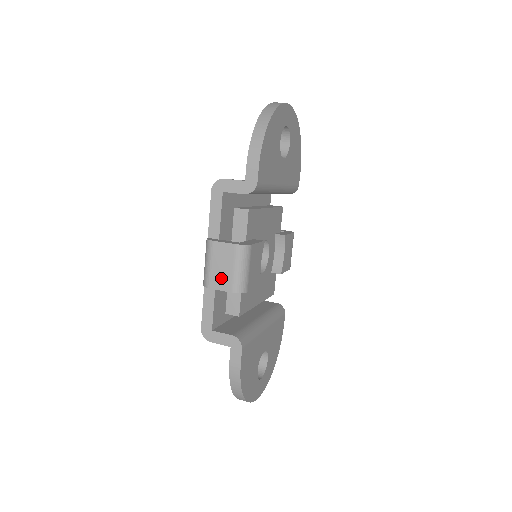
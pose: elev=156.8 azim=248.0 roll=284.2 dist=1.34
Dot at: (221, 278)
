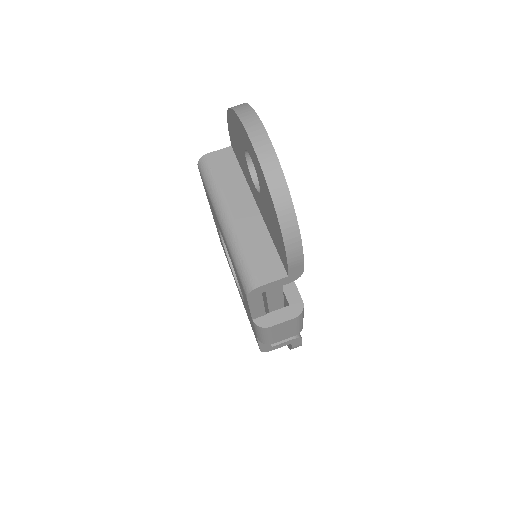
Dot at: (284, 336)
